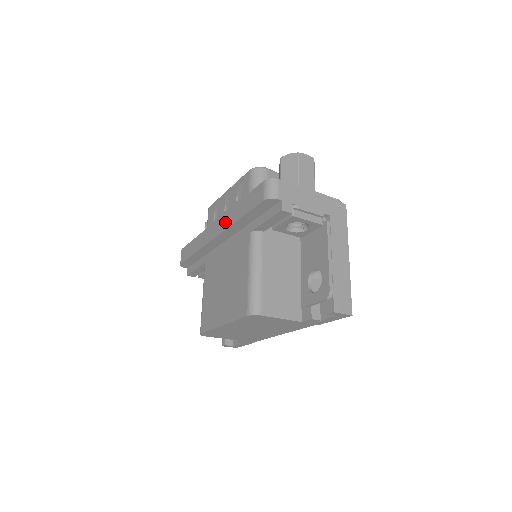
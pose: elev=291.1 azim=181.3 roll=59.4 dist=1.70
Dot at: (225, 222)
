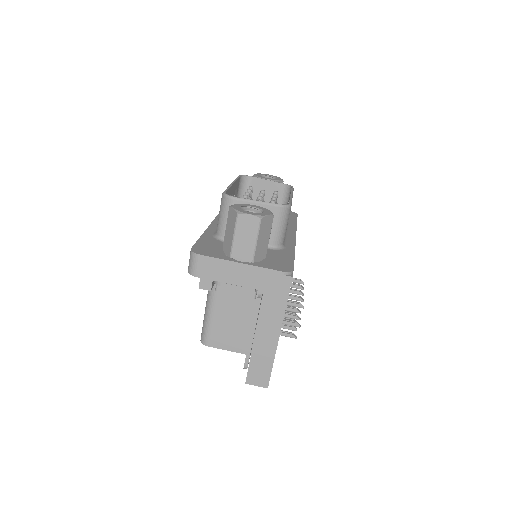
Dot at: occluded
